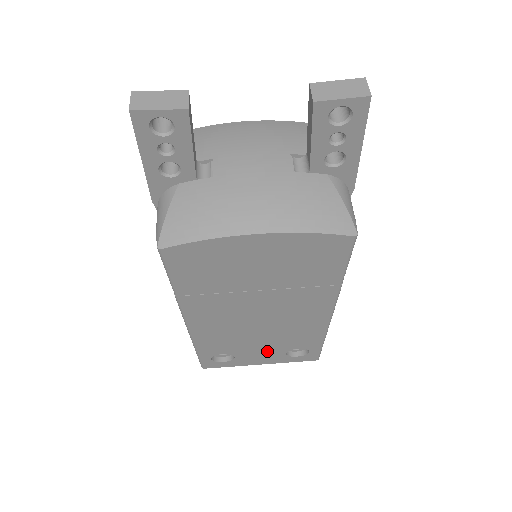
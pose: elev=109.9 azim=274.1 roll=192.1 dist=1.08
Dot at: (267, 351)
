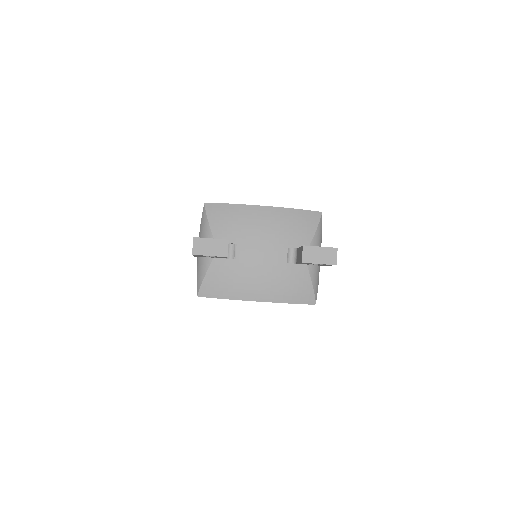
Dot at: occluded
